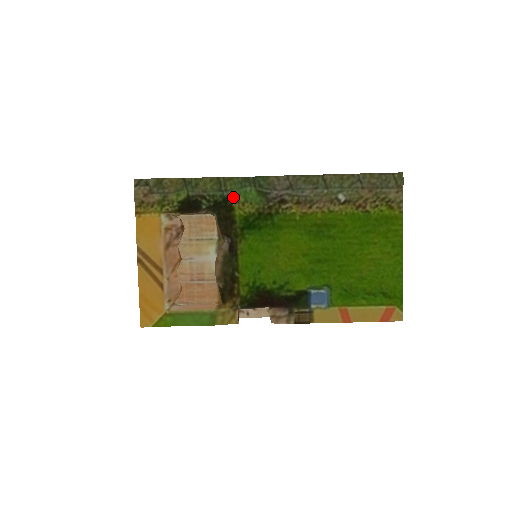
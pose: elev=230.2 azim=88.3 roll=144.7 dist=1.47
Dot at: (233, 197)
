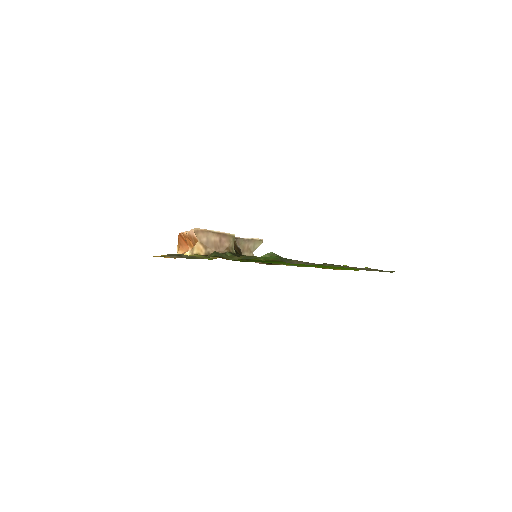
Dot at: occluded
